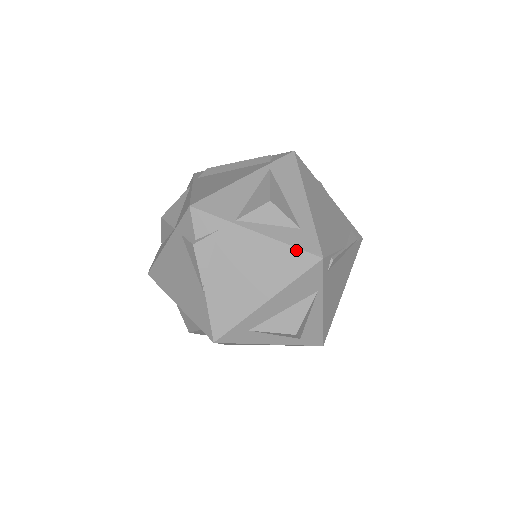
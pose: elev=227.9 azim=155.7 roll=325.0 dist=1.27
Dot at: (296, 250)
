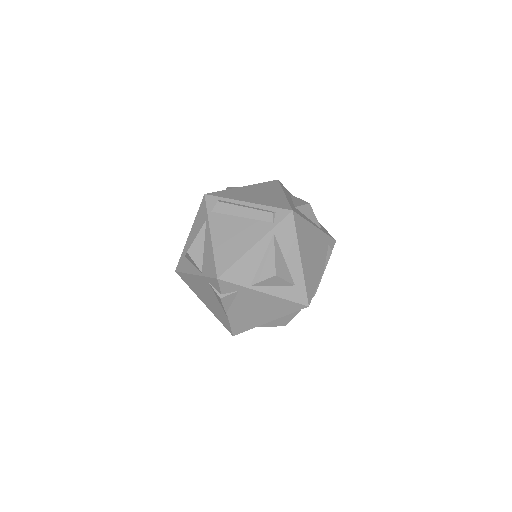
Dot at: (291, 302)
